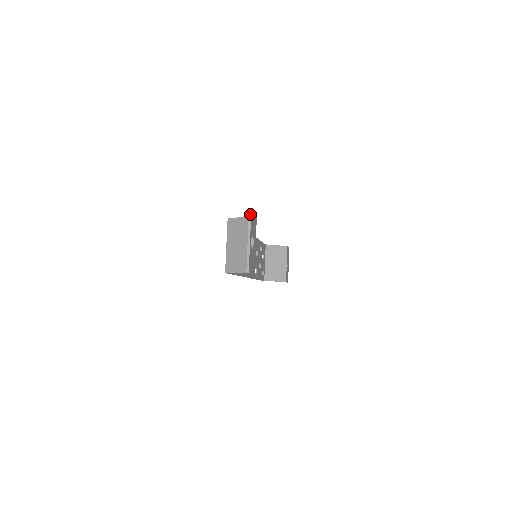
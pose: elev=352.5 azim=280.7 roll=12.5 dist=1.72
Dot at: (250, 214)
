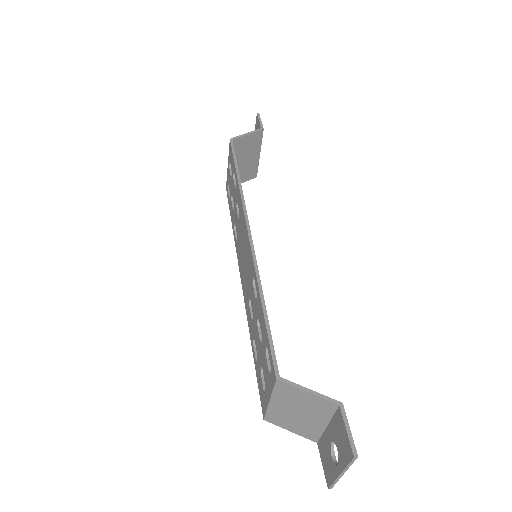
Dot at: (354, 460)
